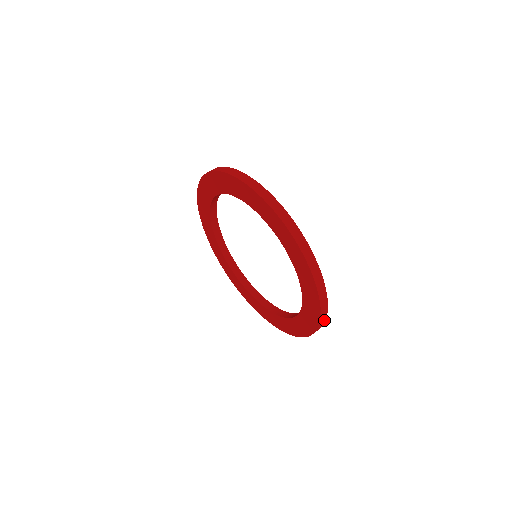
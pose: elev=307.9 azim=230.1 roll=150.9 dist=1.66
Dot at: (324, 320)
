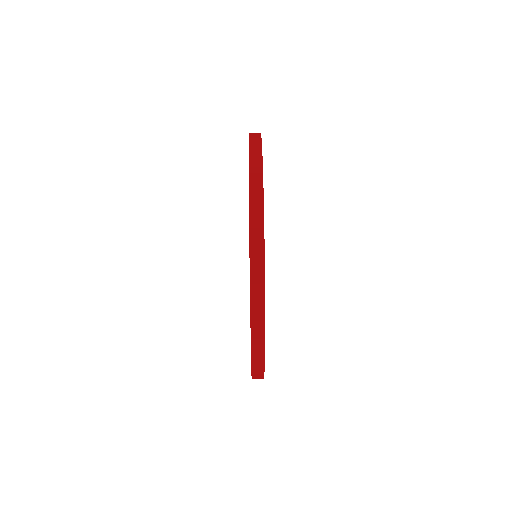
Dot at: occluded
